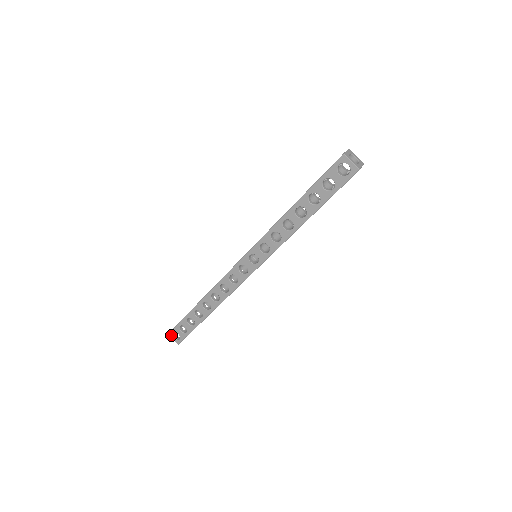
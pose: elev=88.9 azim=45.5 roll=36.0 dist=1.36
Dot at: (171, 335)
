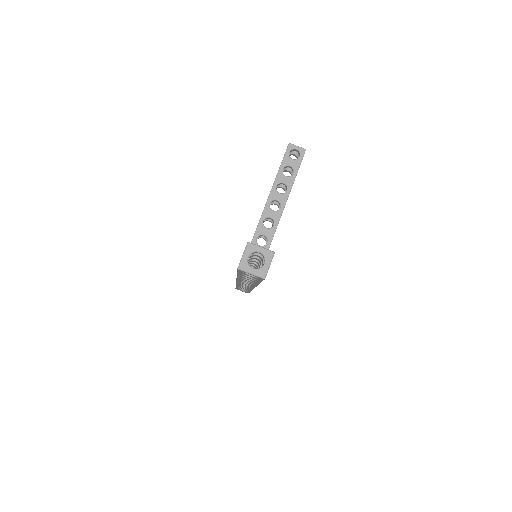
Dot at: occluded
